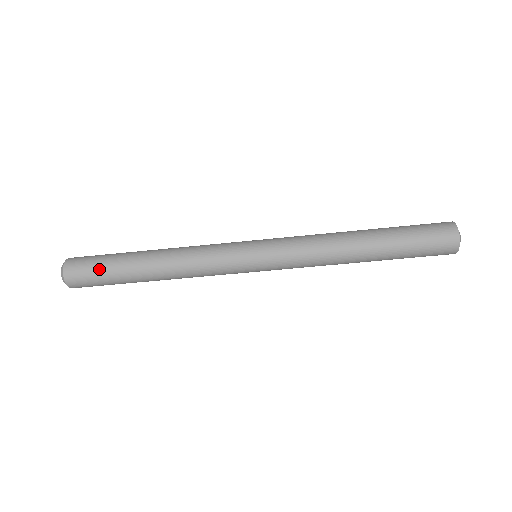
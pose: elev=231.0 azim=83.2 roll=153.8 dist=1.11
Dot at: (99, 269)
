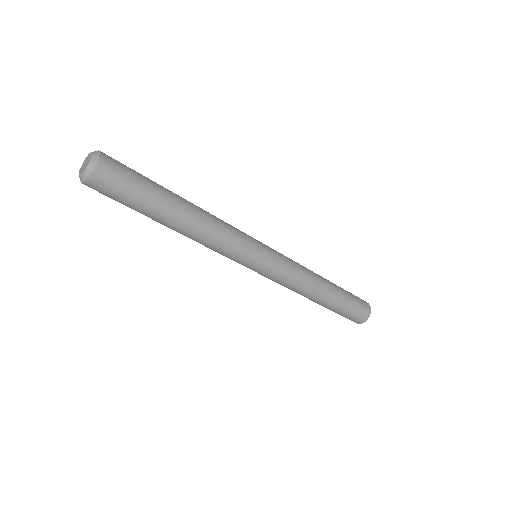
Dot at: (138, 183)
